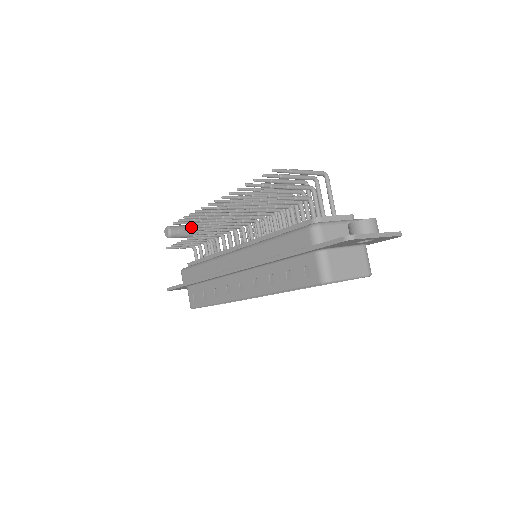
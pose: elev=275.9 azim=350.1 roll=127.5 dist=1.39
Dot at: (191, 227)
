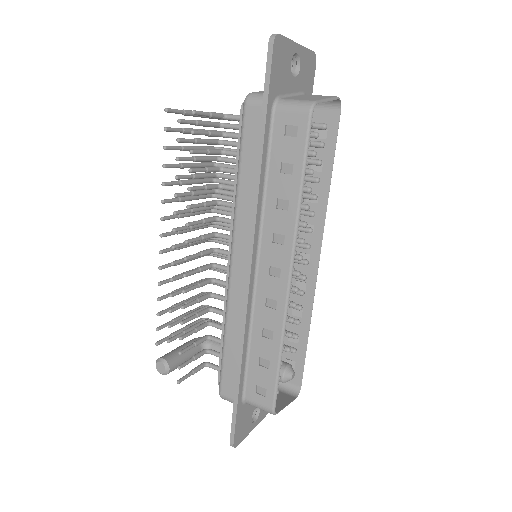
Dot at: (172, 310)
